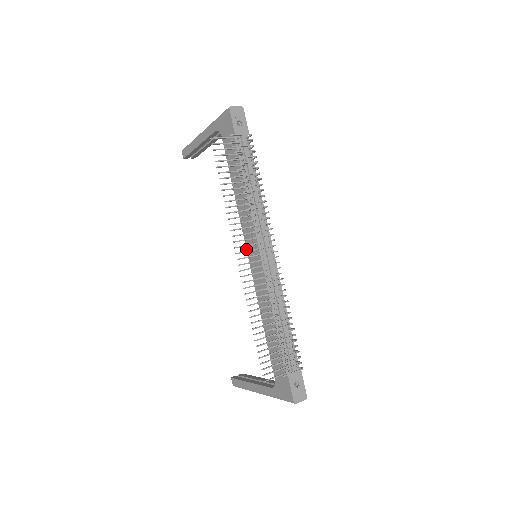
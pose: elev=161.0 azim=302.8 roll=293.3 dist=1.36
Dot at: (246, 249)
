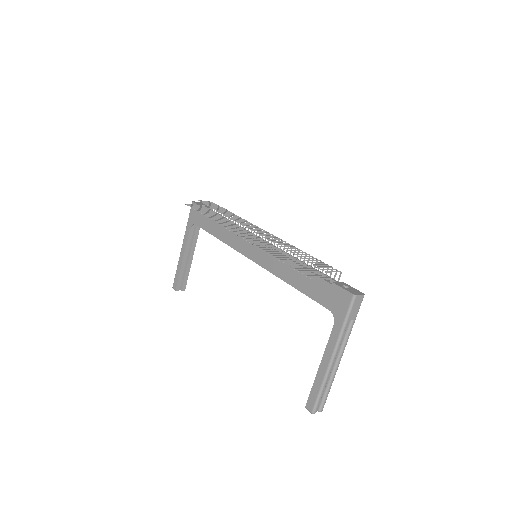
Dot at: occluded
